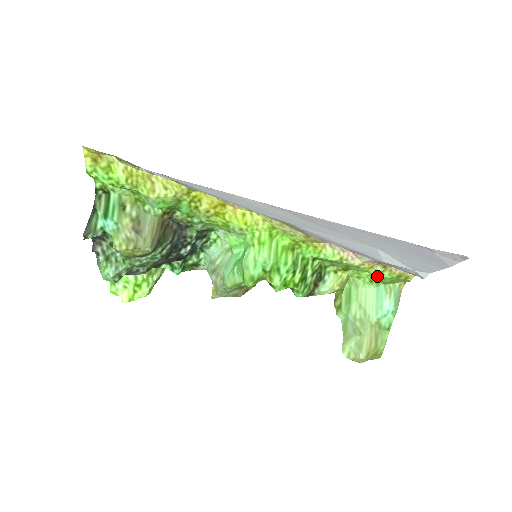
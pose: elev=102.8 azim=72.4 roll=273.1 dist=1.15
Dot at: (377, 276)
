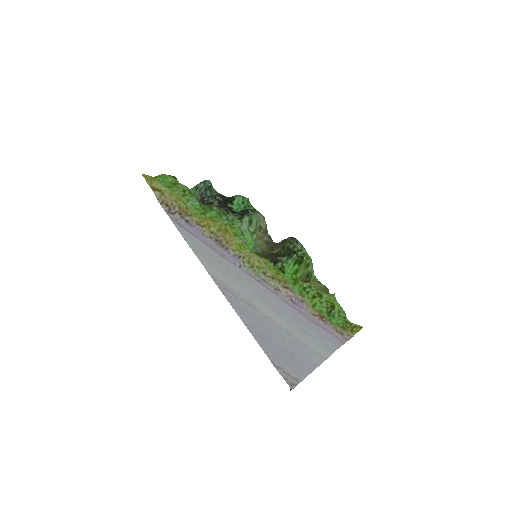
Dot at: (334, 314)
